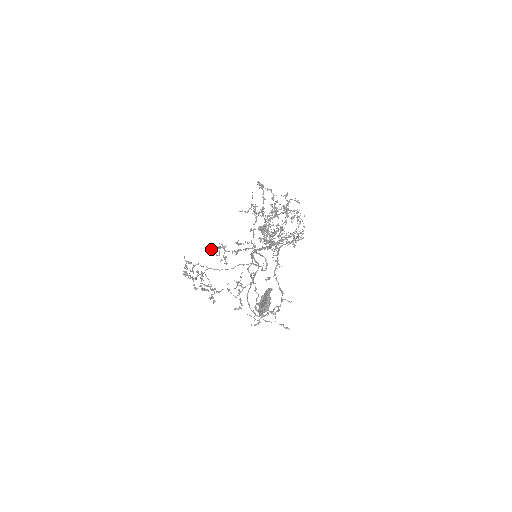
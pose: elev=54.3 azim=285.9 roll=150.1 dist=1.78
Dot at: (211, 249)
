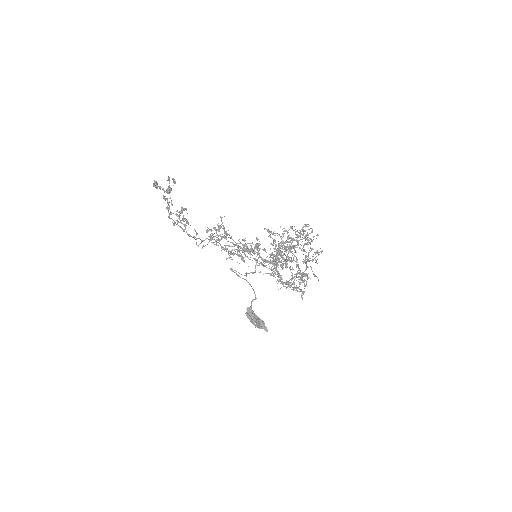
Dot at: occluded
